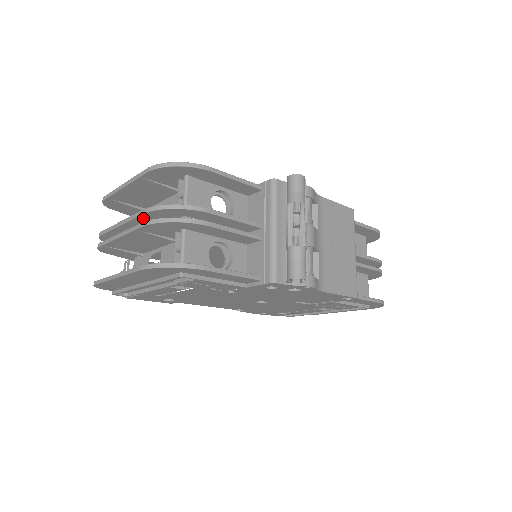
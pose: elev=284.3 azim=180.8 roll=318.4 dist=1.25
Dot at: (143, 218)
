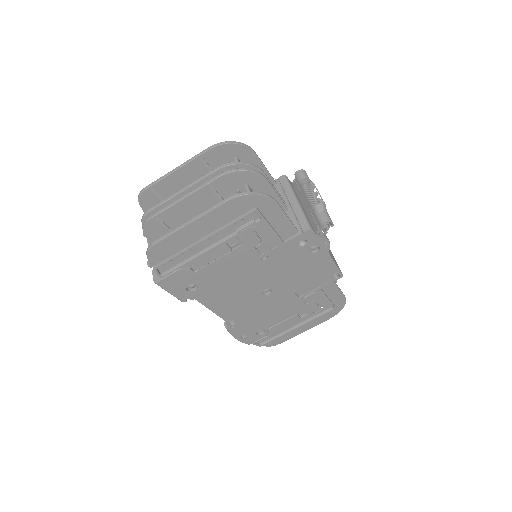
Dot at: occluded
